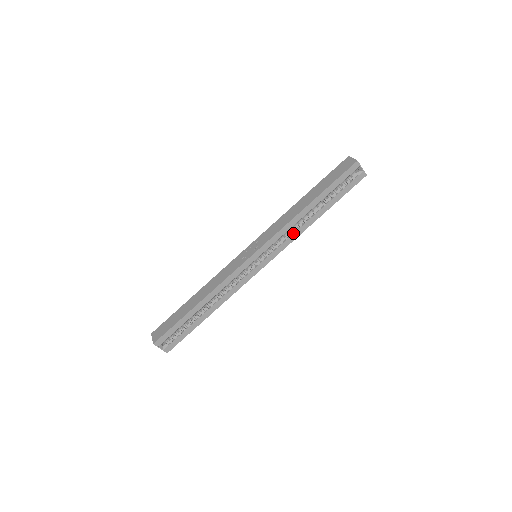
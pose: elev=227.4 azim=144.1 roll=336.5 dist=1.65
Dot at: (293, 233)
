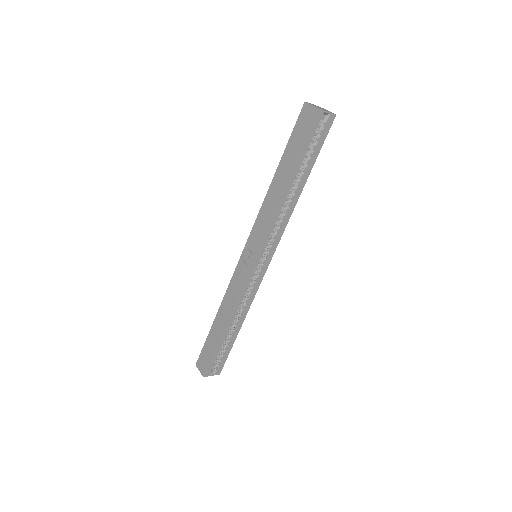
Dot at: (283, 219)
